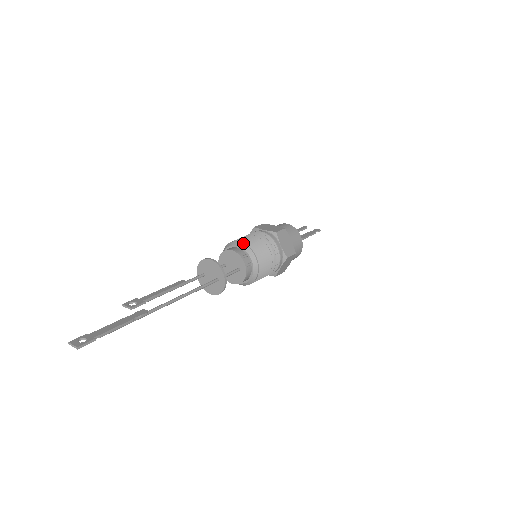
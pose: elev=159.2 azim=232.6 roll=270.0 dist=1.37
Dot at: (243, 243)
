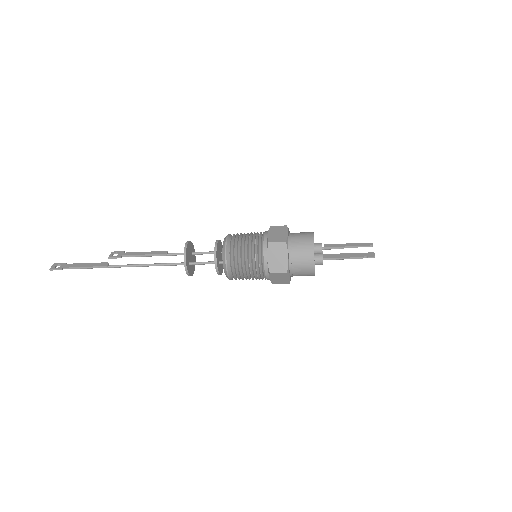
Dot at: (225, 241)
